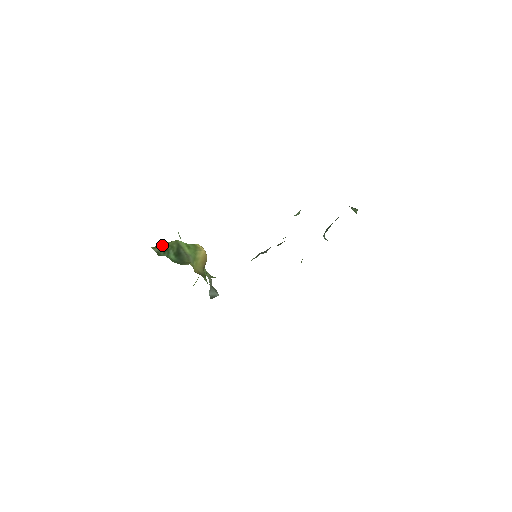
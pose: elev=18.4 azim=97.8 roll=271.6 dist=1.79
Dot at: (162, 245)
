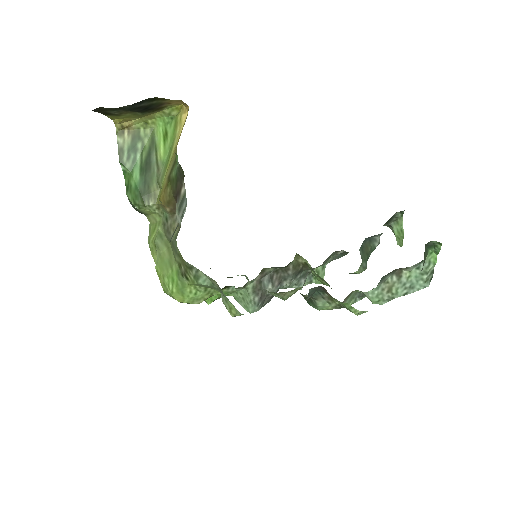
Dot at: (132, 133)
